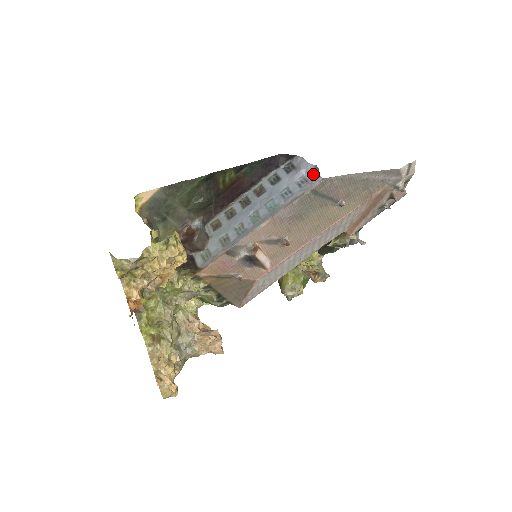
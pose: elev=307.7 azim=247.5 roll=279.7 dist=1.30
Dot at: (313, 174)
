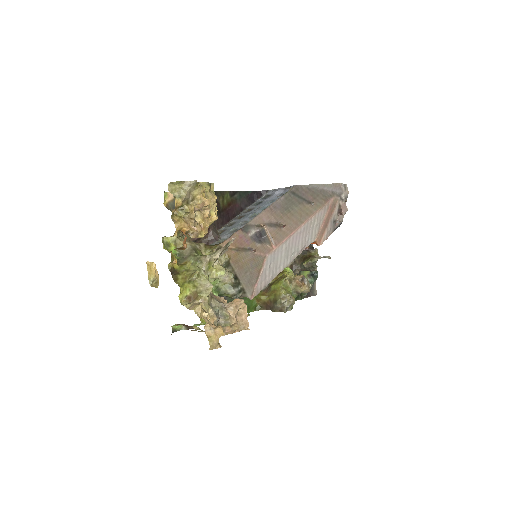
Dot at: (287, 189)
